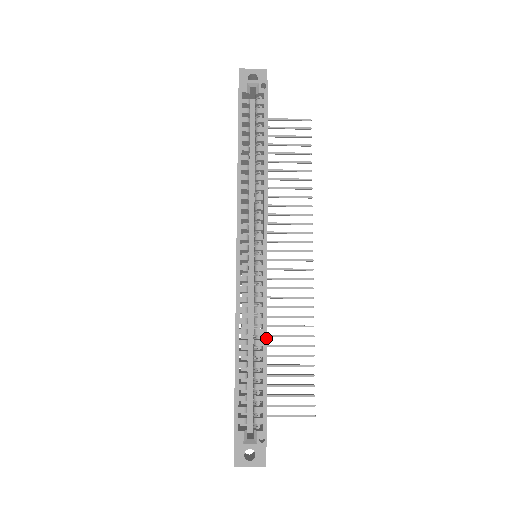
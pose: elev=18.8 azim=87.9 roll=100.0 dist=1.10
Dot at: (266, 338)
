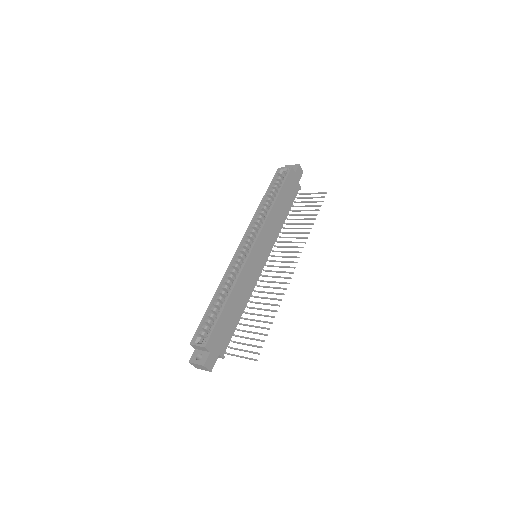
Dot at: (232, 289)
